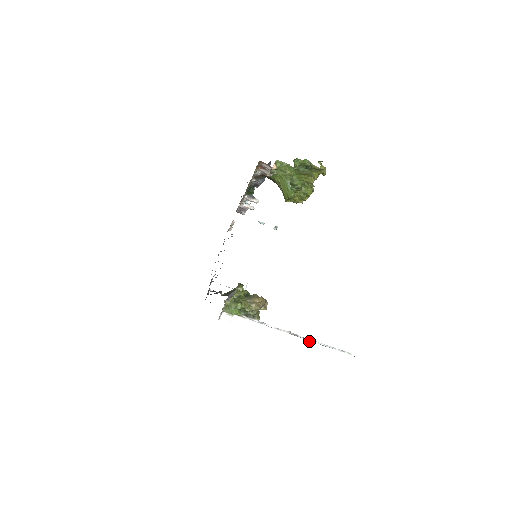
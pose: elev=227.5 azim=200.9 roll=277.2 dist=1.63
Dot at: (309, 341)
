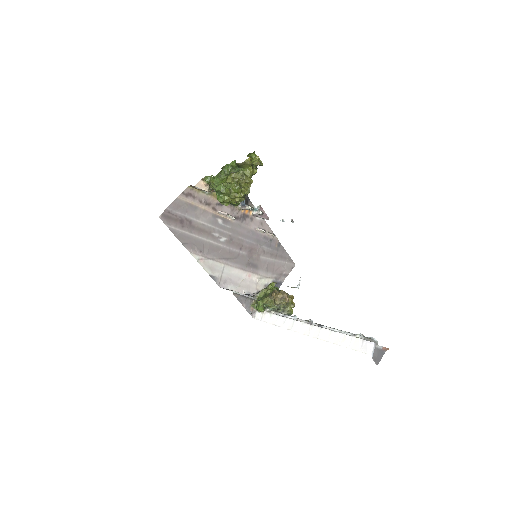
Dot at: (320, 328)
